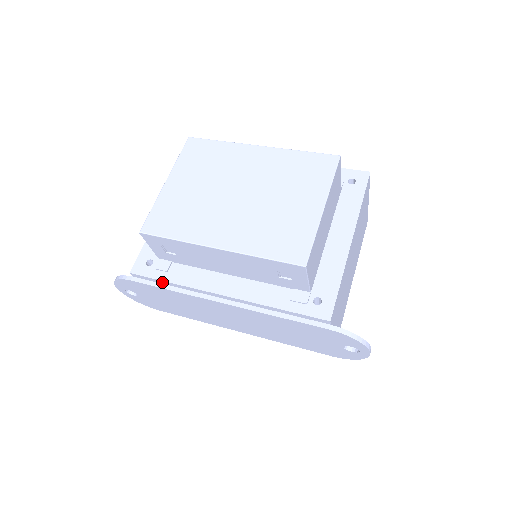
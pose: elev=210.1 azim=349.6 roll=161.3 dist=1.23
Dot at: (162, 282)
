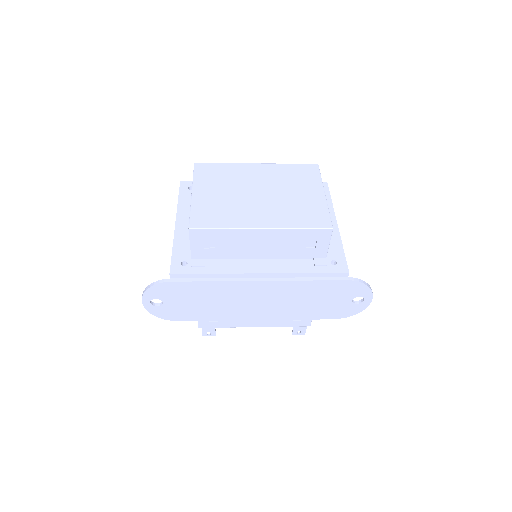
Dot at: (202, 276)
